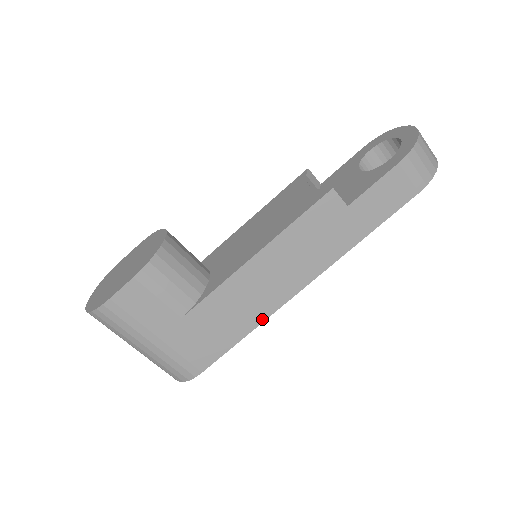
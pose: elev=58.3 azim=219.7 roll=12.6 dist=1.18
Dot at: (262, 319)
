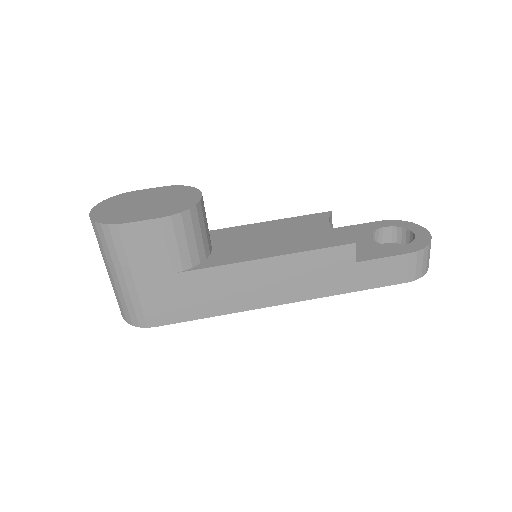
Dot at: (234, 310)
